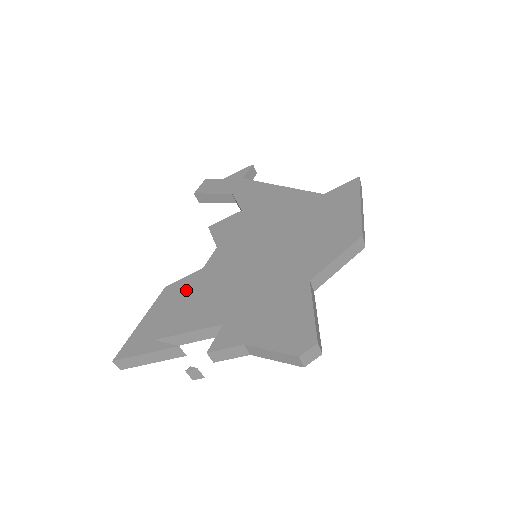
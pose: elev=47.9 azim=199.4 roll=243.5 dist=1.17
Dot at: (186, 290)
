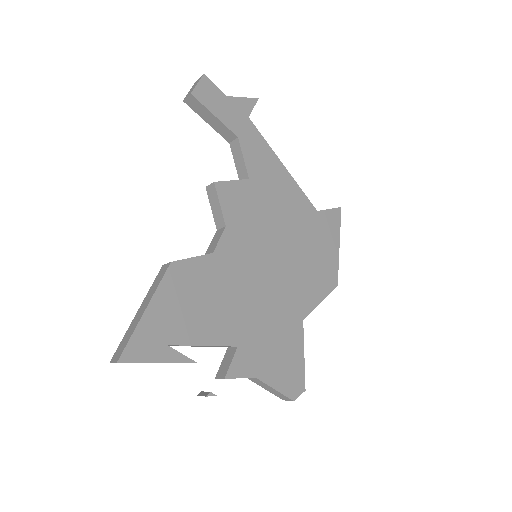
Dot at: (197, 281)
